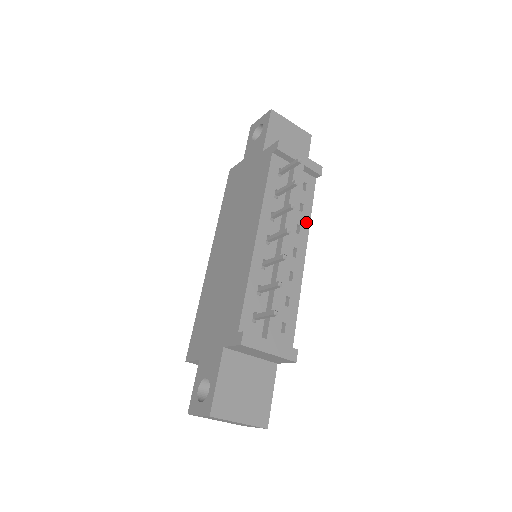
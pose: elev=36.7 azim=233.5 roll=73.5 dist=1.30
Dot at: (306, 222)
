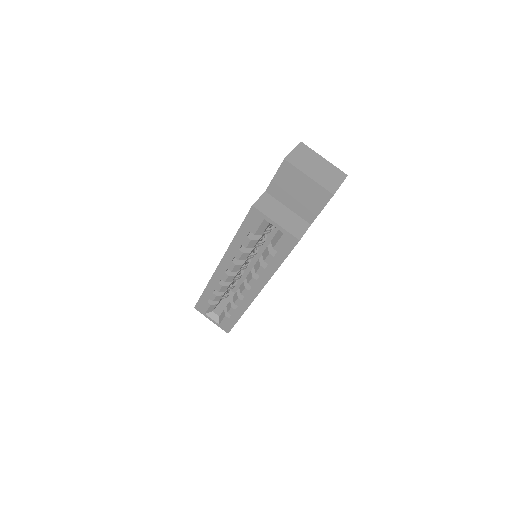
Dot at: occluded
